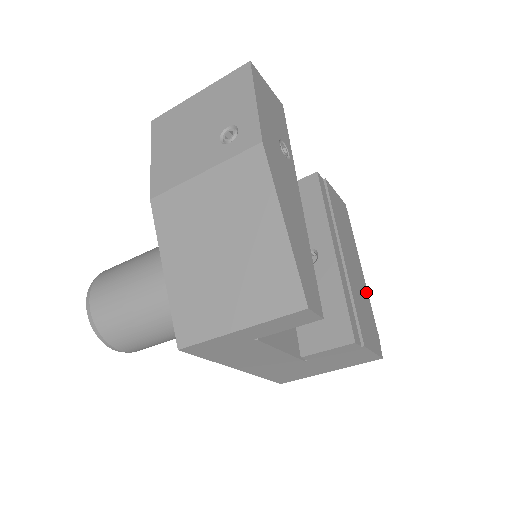
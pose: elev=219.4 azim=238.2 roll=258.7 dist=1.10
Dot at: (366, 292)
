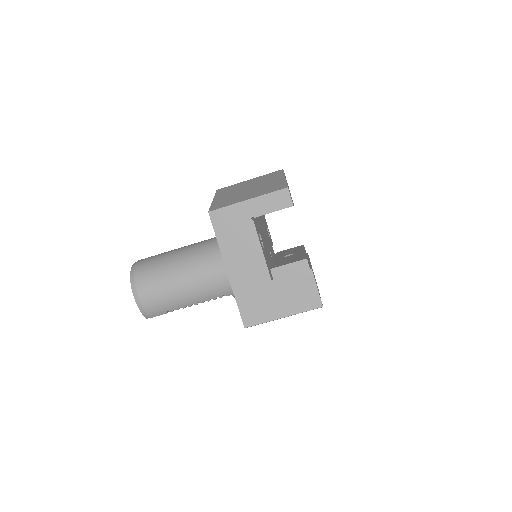
Dot at: occluded
